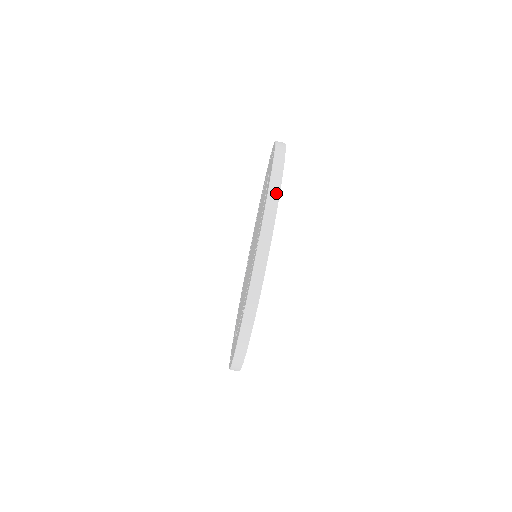
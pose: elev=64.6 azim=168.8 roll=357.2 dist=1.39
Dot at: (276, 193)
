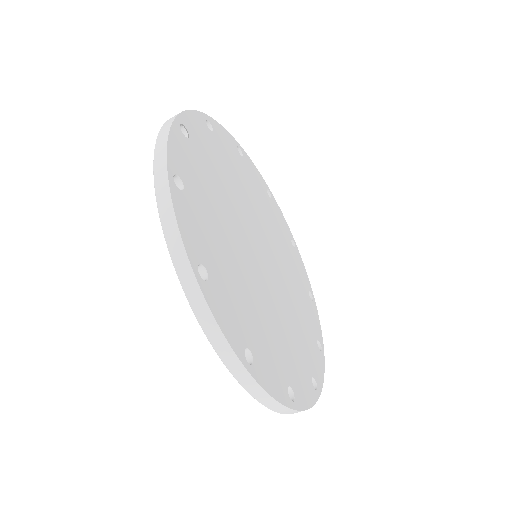
Dot at: (203, 307)
